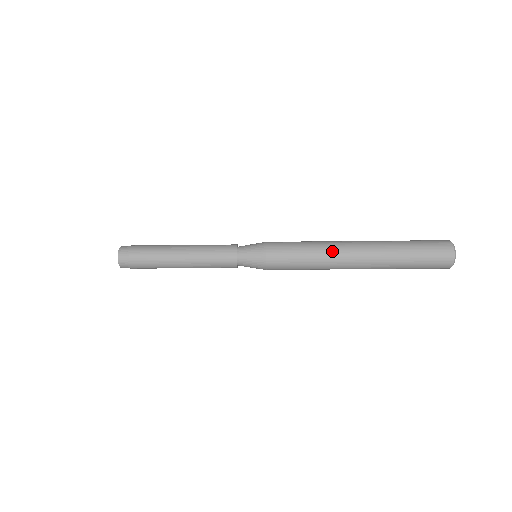
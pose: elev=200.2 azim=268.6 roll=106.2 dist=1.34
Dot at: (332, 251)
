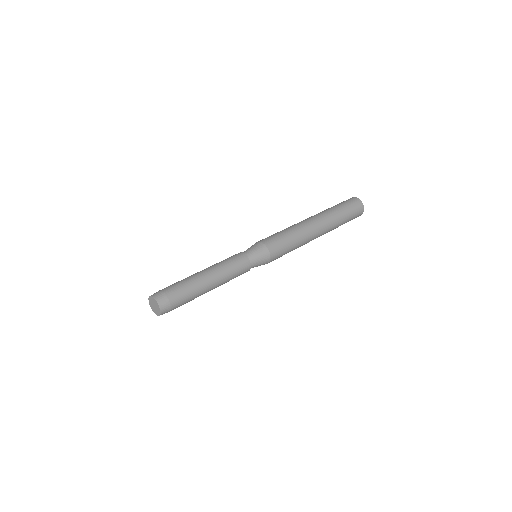
Dot at: occluded
